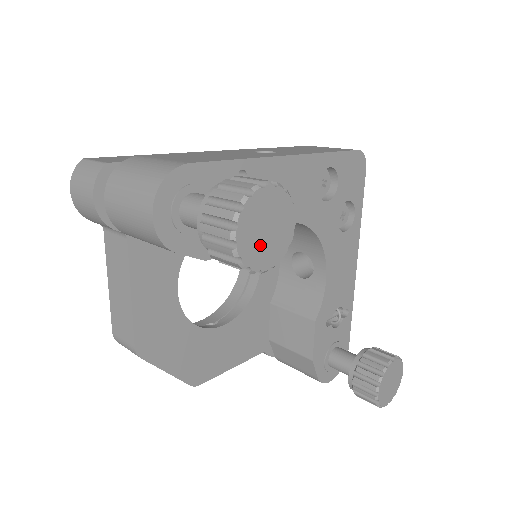
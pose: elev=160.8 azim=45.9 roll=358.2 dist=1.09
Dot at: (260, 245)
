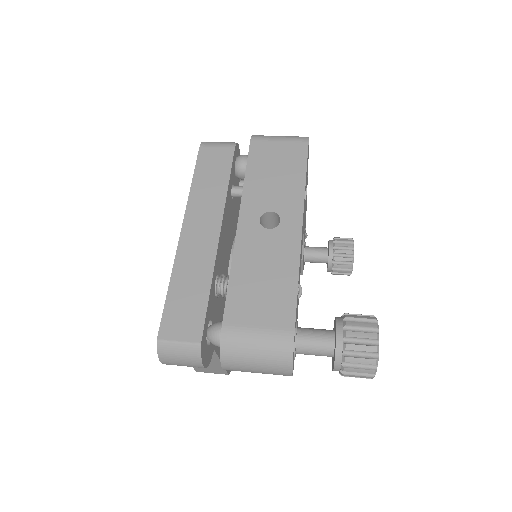
Dot at: occluded
